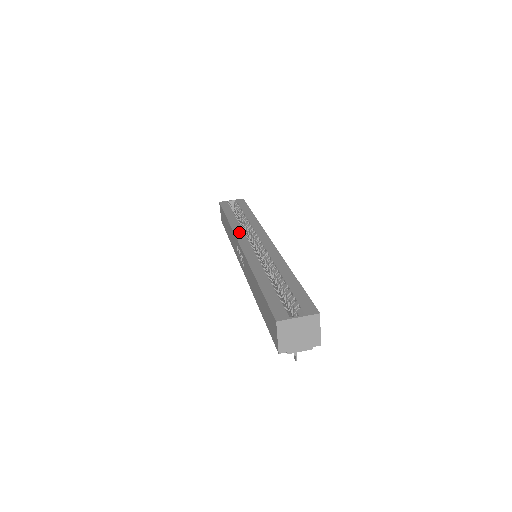
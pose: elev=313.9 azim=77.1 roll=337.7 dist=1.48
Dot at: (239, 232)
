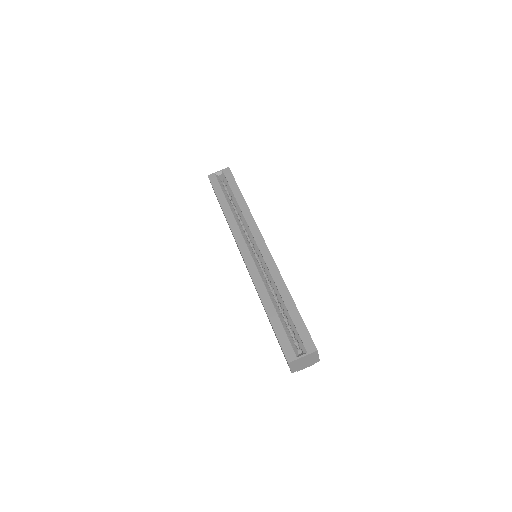
Dot at: (237, 233)
